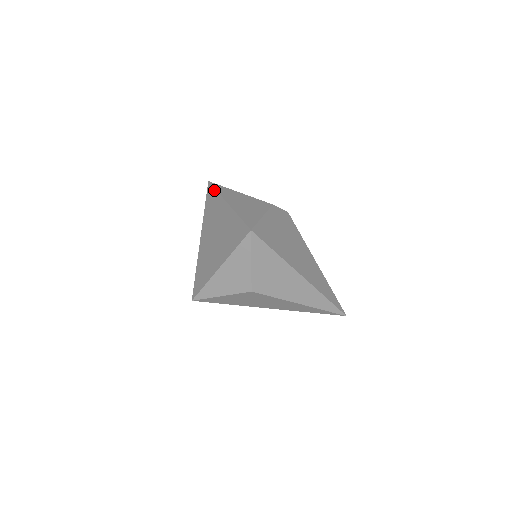
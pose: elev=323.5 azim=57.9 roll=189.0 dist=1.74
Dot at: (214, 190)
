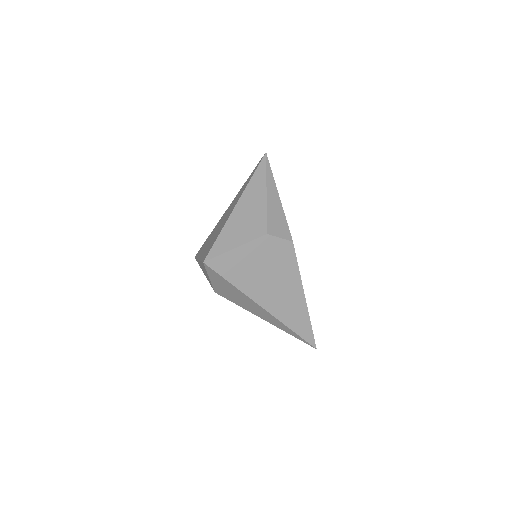
Dot at: (254, 172)
